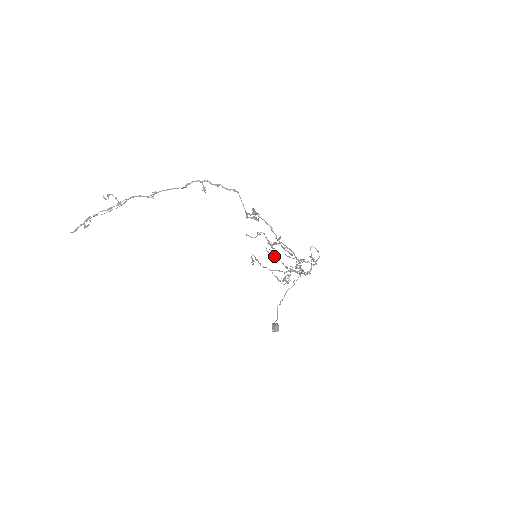
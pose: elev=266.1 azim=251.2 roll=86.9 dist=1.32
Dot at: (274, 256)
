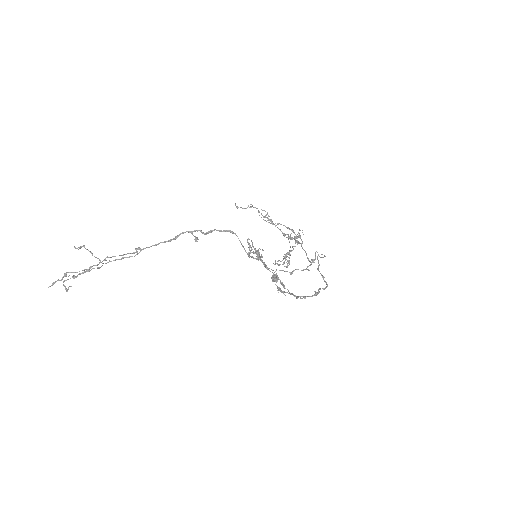
Dot at: (268, 219)
